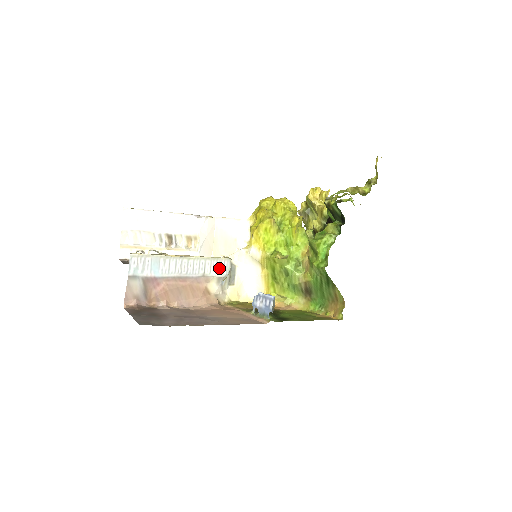
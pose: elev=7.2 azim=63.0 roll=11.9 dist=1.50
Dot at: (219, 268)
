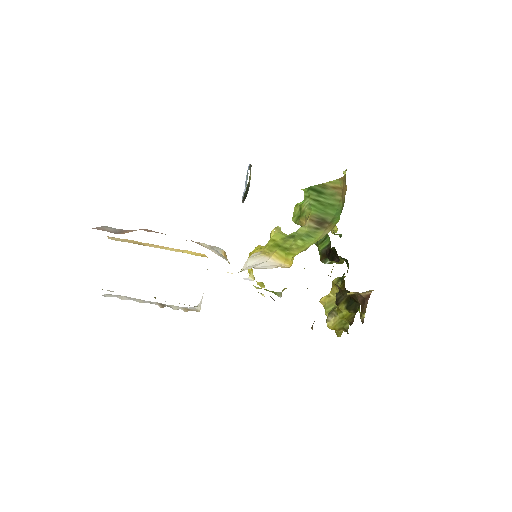
Dot at: occluded
